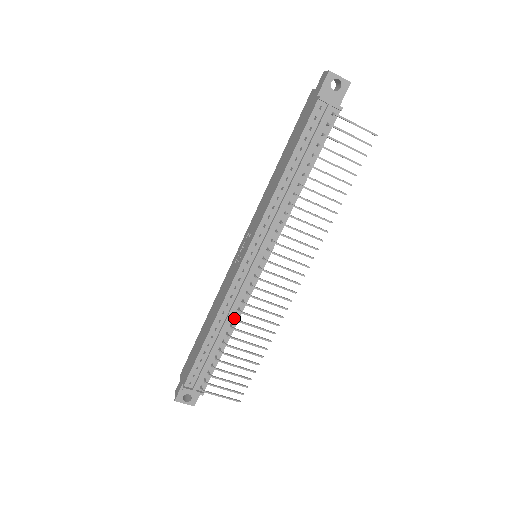
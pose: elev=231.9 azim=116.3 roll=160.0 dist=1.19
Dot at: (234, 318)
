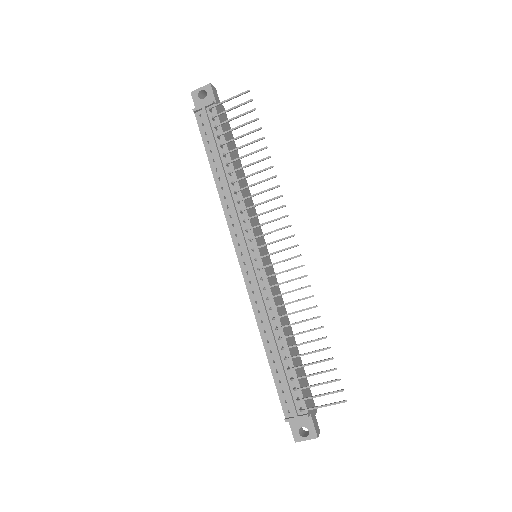
Dot at: (272, 319)
